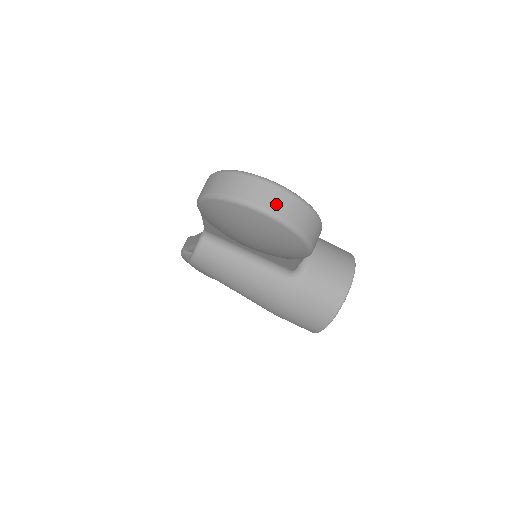
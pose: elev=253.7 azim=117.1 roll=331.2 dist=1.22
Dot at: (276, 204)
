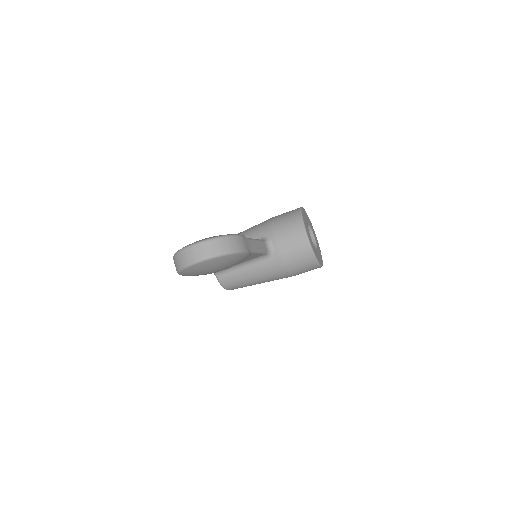
Dot at: (198, 254)
